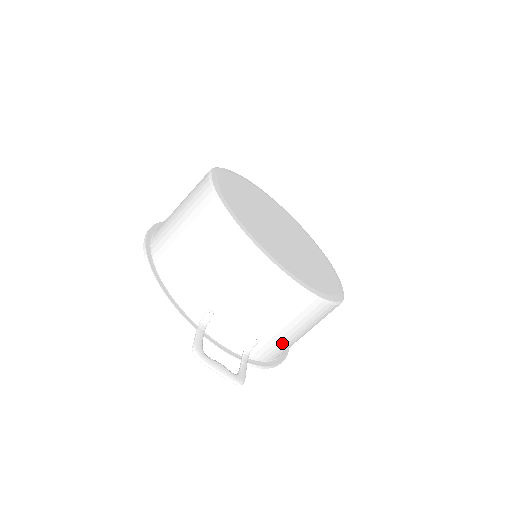
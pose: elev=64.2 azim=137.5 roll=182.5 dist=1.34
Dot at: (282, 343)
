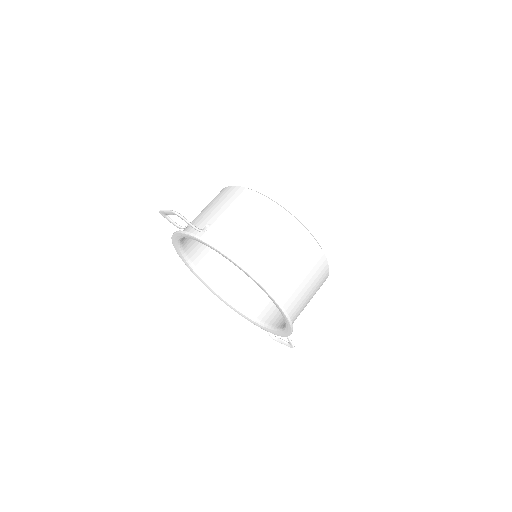
Dot at: (232, 231)
